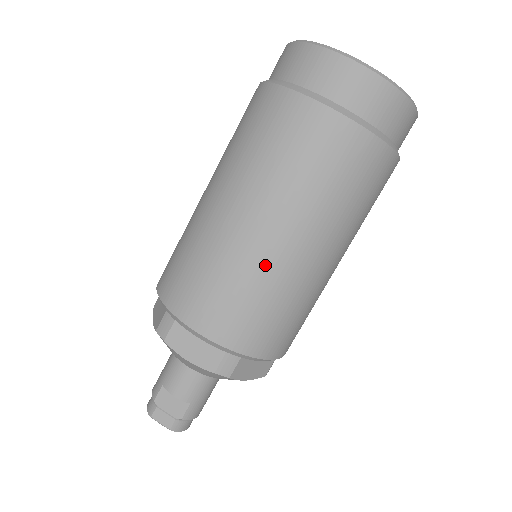
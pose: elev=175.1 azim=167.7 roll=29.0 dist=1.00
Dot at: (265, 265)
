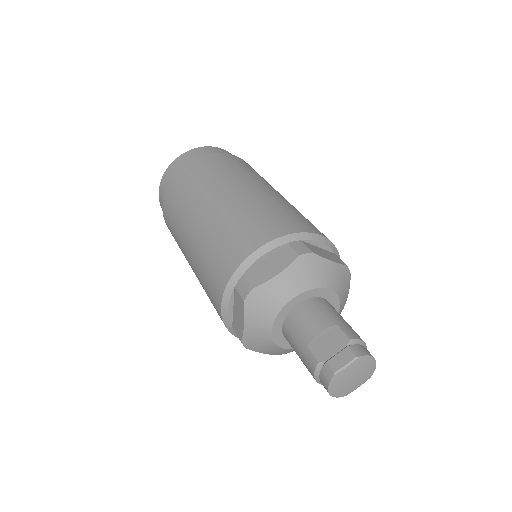
Dot at: (243, 201)
